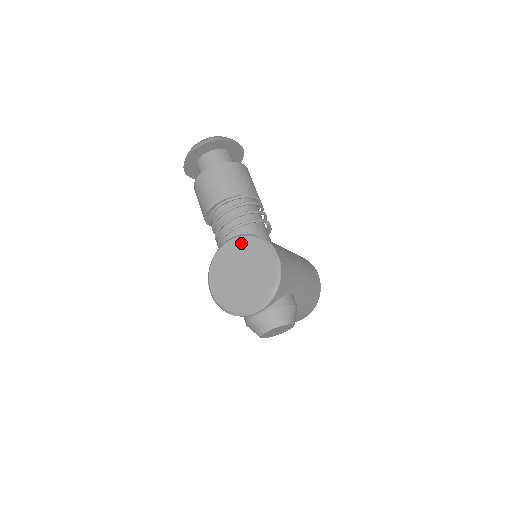
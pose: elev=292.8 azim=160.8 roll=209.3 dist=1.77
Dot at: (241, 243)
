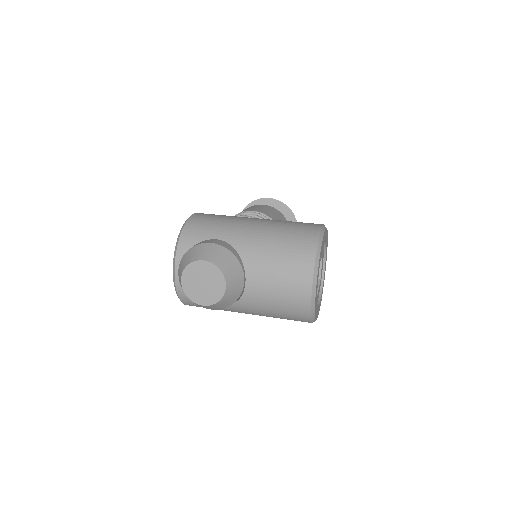
Dot at: occluded
